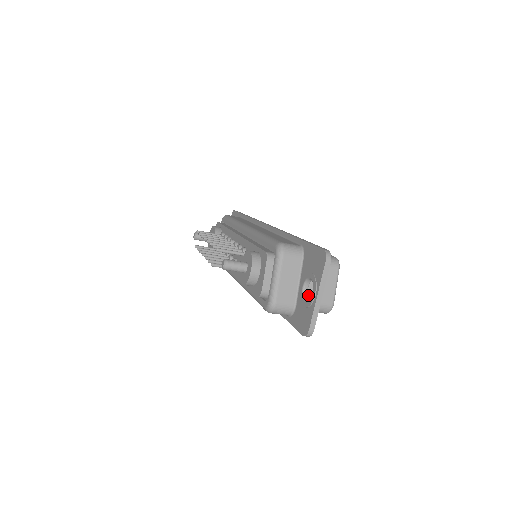
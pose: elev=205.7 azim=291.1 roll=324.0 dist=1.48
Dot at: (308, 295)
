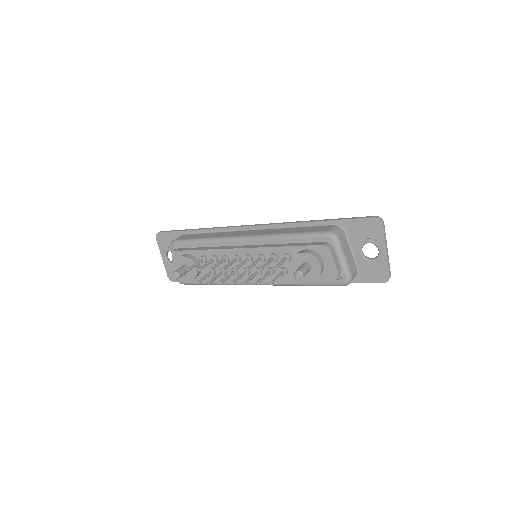
Dot at: occluded
